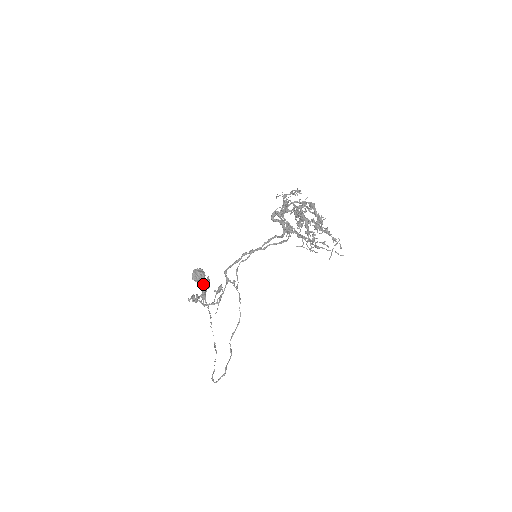
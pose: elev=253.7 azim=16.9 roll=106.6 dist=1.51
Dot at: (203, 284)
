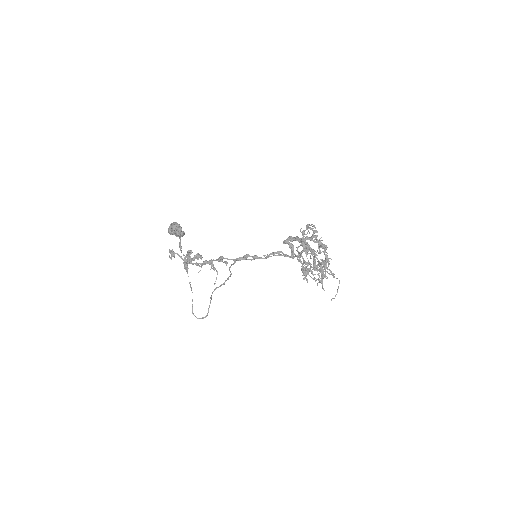
Dot at: (180, 238)
